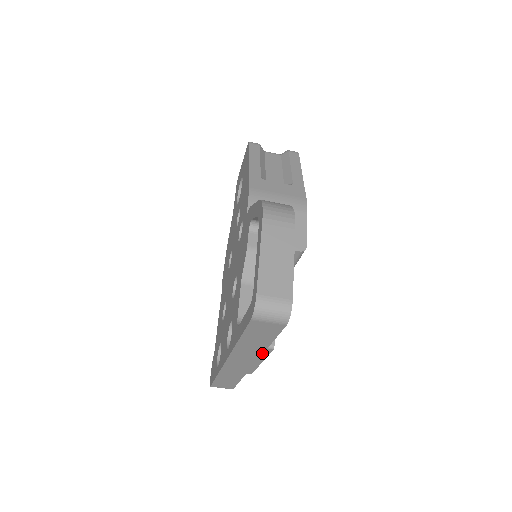
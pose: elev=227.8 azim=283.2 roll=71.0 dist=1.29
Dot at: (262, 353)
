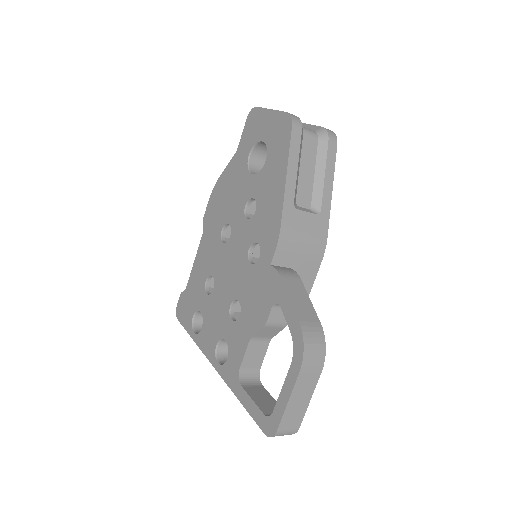
Dot at: occluded
